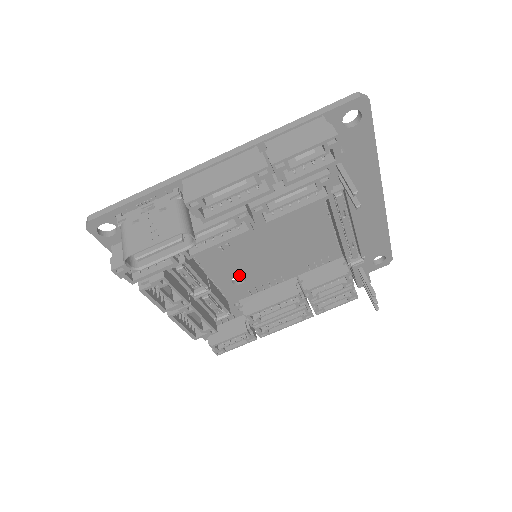
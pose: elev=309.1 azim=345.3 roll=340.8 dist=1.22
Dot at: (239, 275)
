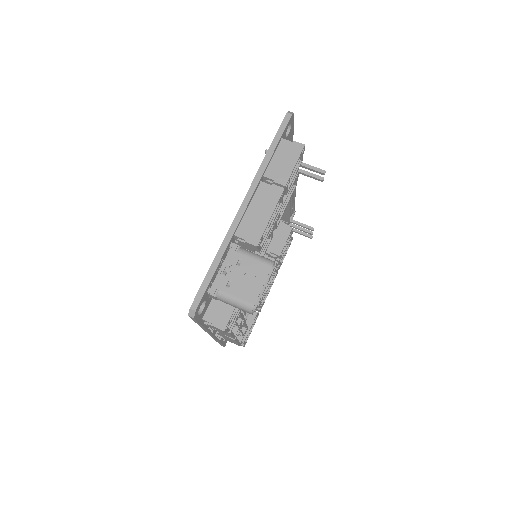
Dot at: occluded
